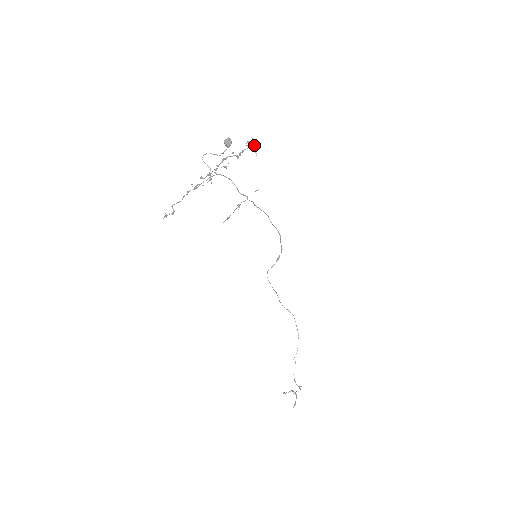
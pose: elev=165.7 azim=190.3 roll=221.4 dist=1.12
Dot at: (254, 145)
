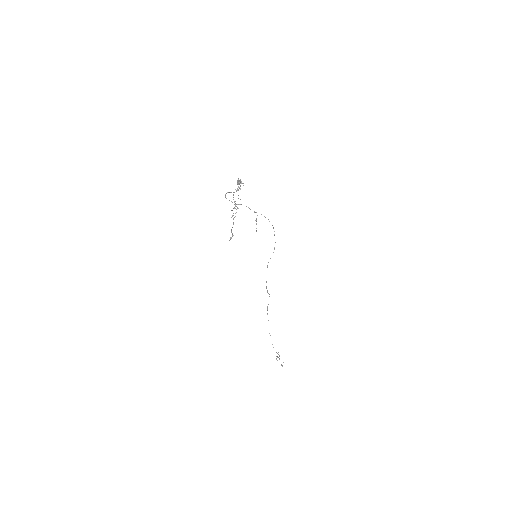
Dot at: (241, 182)
